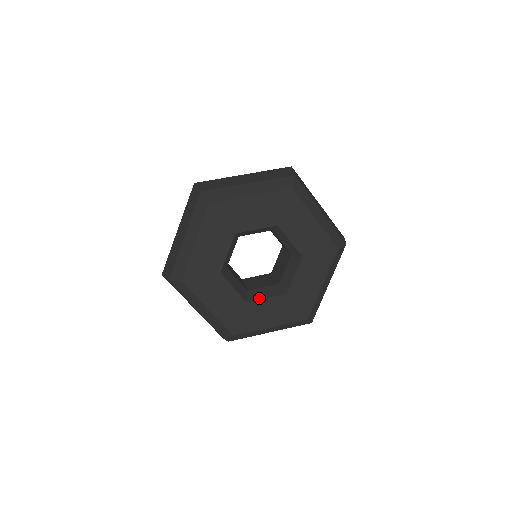
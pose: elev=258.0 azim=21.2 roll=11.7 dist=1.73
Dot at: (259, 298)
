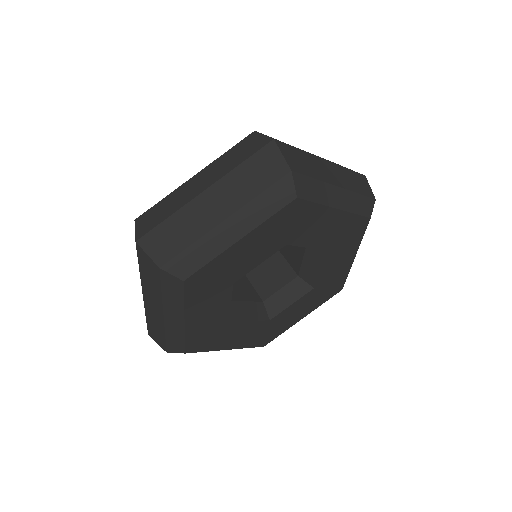
Dot at: (243, 318)
